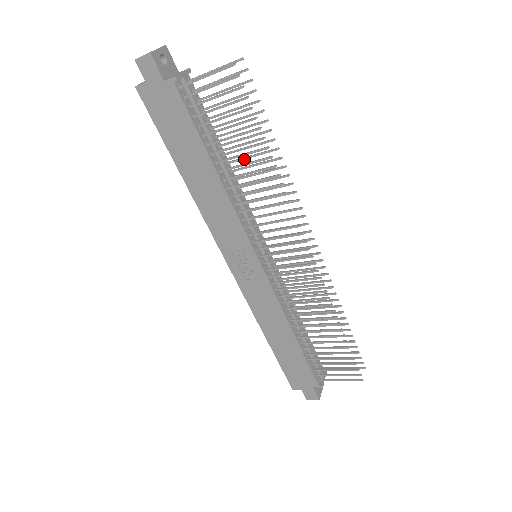
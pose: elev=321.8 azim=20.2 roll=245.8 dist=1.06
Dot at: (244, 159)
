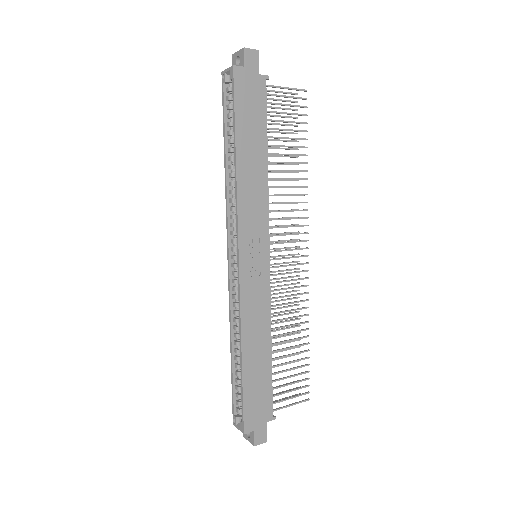
Dot at: (272, 164)
